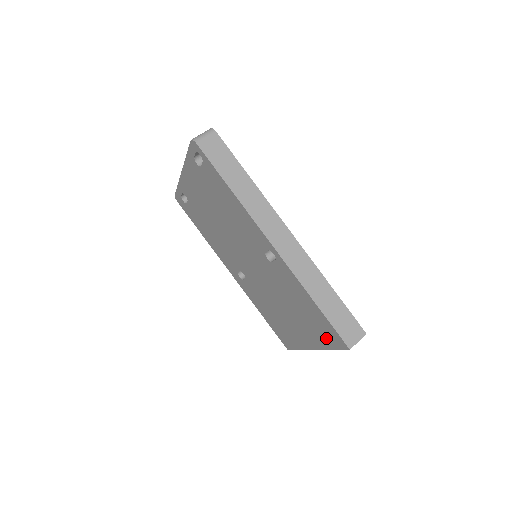
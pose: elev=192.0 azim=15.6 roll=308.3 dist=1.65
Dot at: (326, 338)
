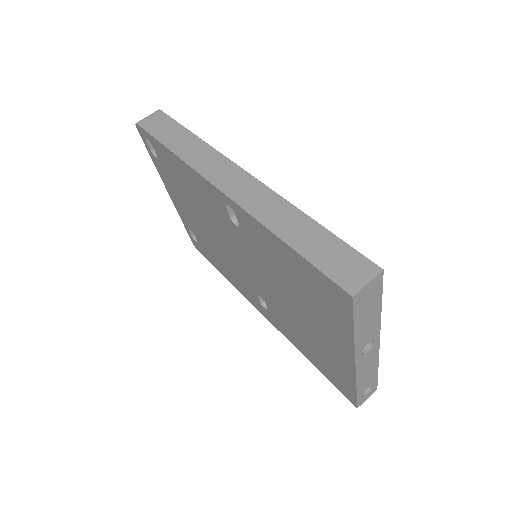
Dot at: (335, 311)
